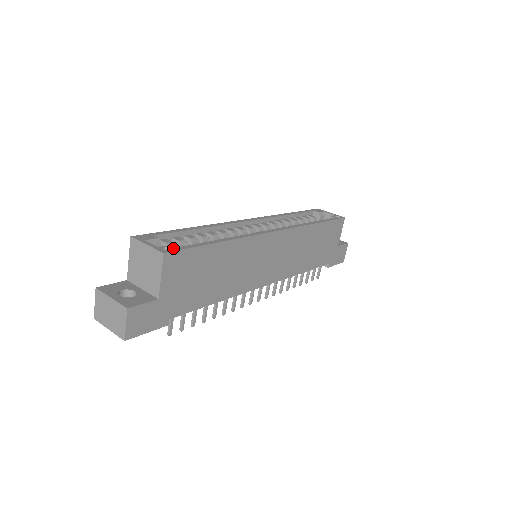
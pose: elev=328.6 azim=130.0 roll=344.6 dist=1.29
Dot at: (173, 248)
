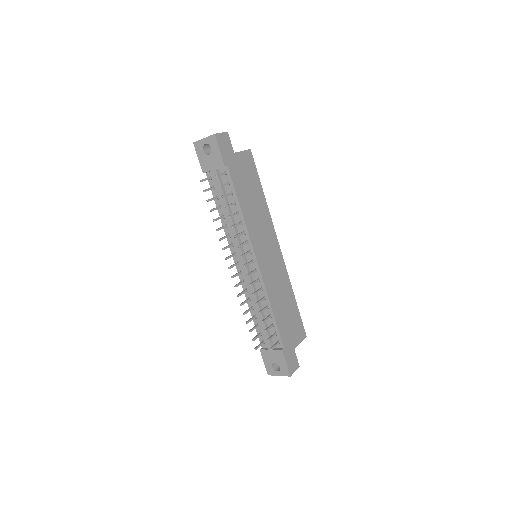
Dot at: occluded
